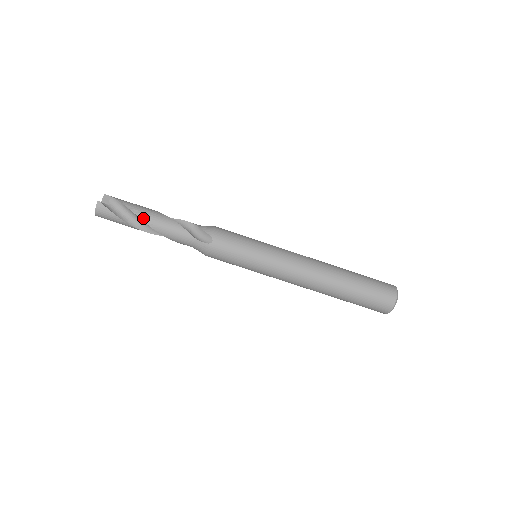
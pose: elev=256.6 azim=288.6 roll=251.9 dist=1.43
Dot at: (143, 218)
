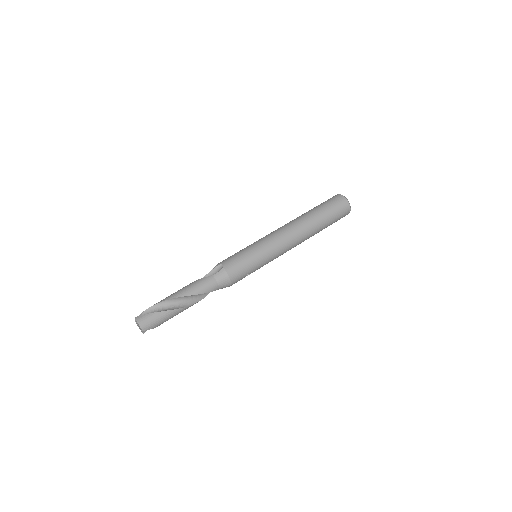
Dot at: (172, 297)
